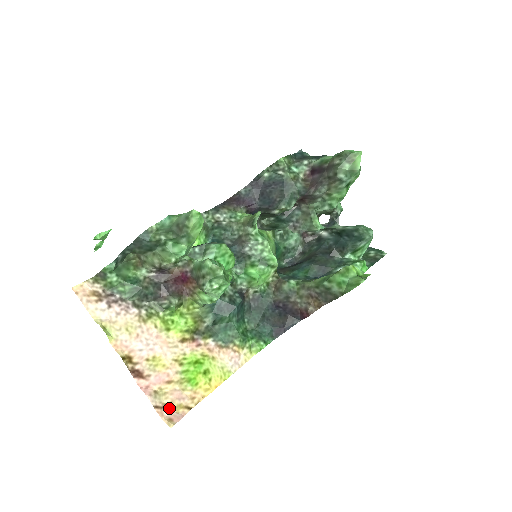
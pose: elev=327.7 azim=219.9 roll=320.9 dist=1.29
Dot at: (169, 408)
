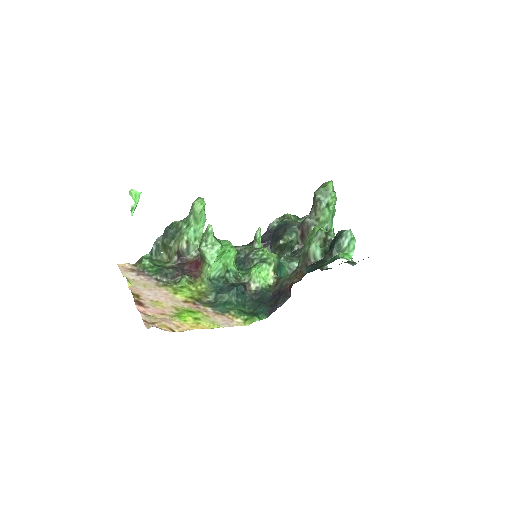
Dot at: (155, 325)
